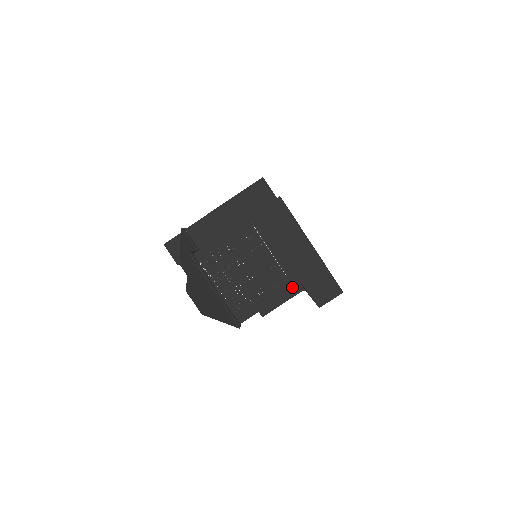
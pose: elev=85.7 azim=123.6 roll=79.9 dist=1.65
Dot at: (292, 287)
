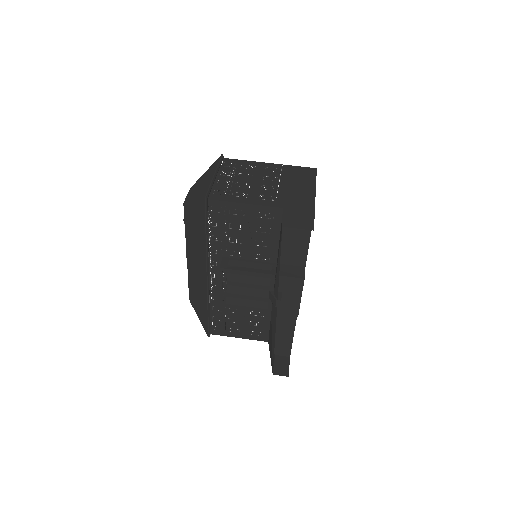
Dot at: (274, 205)
